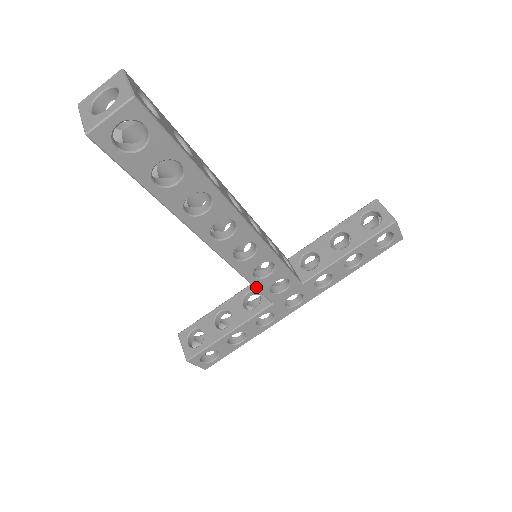
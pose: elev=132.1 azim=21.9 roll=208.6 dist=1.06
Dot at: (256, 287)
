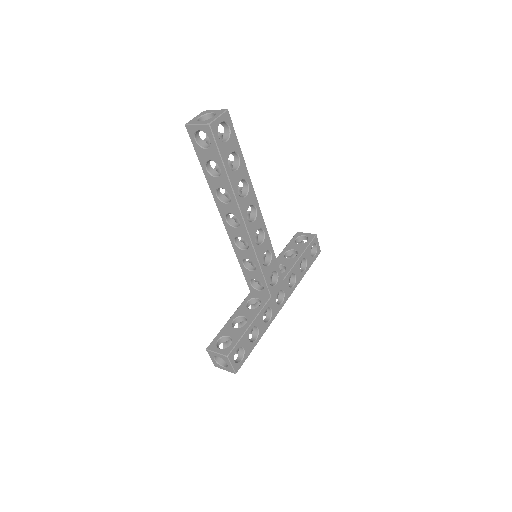
Dot at: (264, 275)
